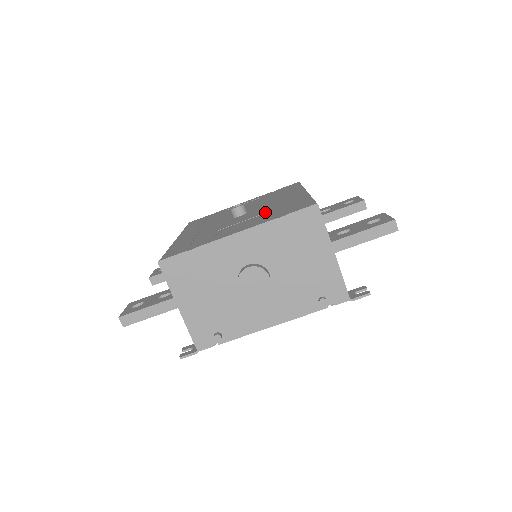
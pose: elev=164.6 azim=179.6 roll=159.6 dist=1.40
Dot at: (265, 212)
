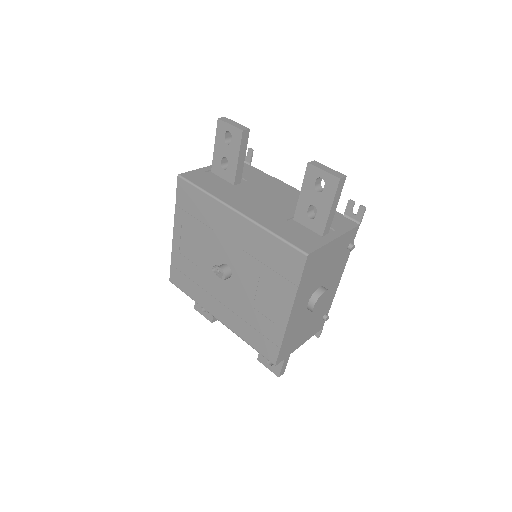
Dot at: (259, 270)
